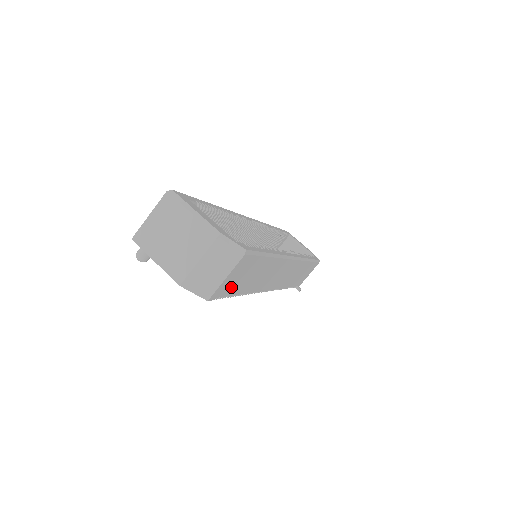
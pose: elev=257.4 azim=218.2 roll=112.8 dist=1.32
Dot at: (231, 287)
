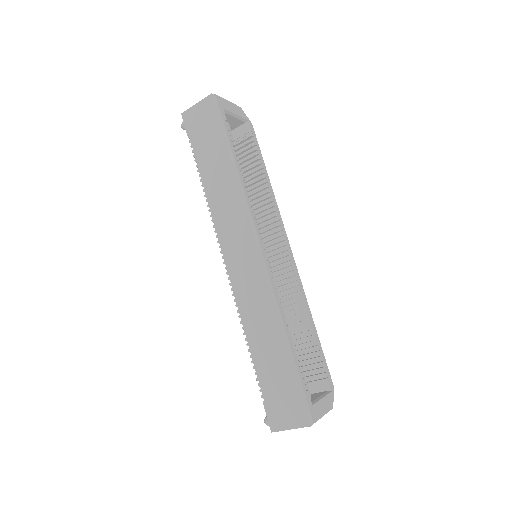
Dot at: occluded
